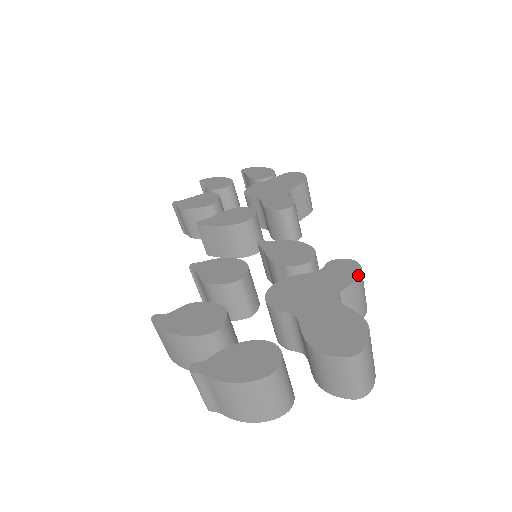
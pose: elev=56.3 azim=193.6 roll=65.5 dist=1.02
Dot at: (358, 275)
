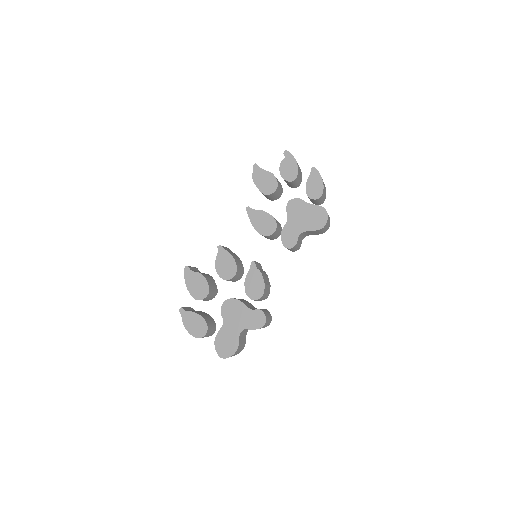
Dot at: (258, 328)
